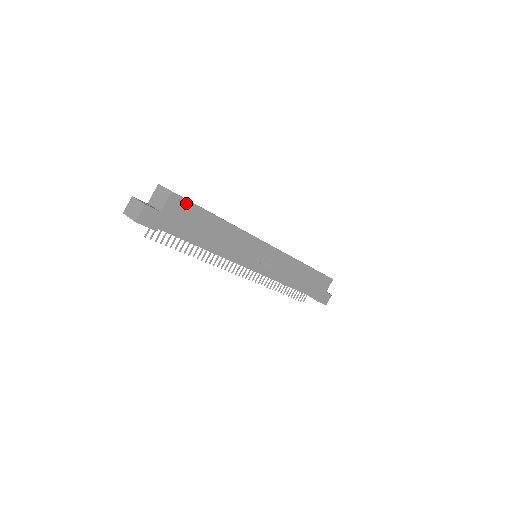
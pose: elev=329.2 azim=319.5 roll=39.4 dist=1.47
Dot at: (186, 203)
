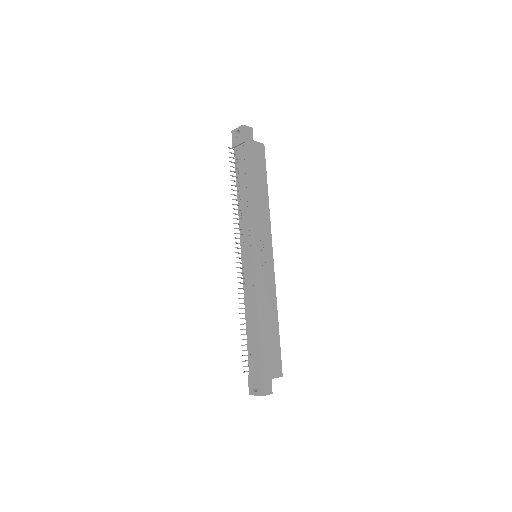
Dot at: (264, 157)
